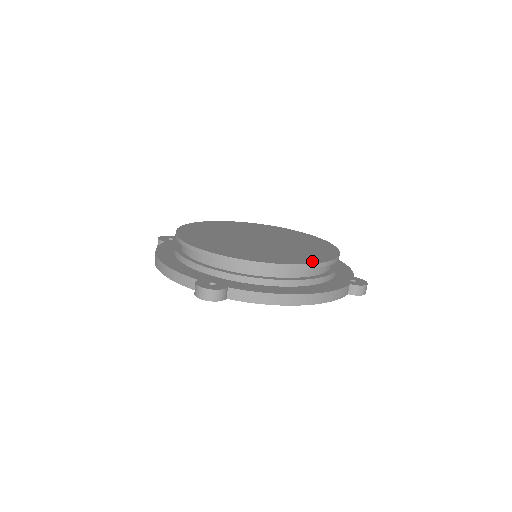
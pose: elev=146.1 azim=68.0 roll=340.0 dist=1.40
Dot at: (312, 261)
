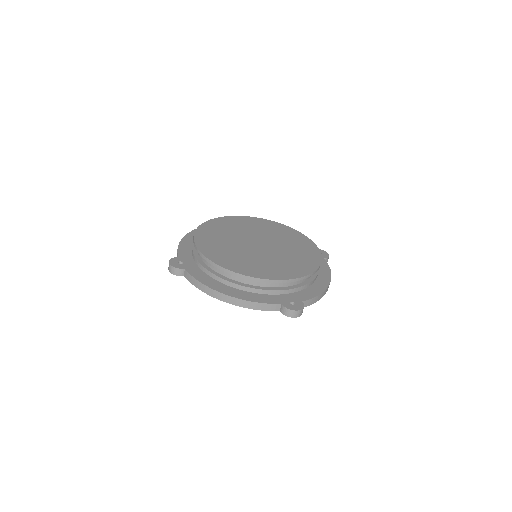
Dot at: (252, 274)
